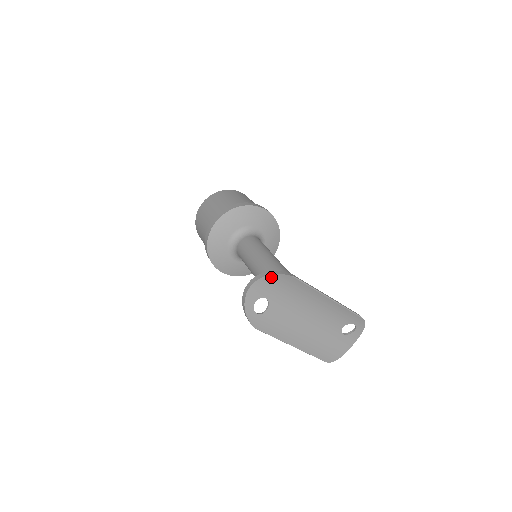
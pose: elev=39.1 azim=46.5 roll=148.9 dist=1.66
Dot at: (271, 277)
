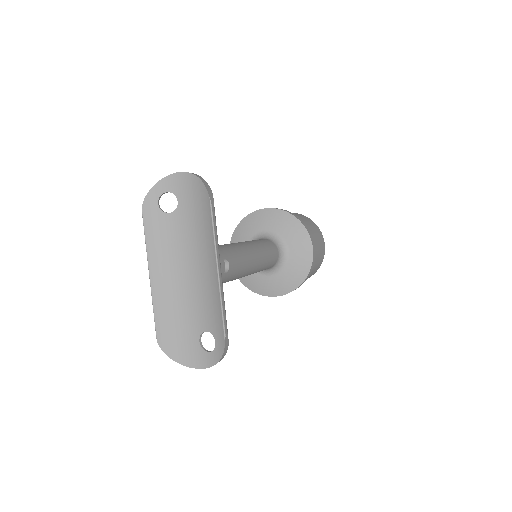
Dot at: (198, 182)
